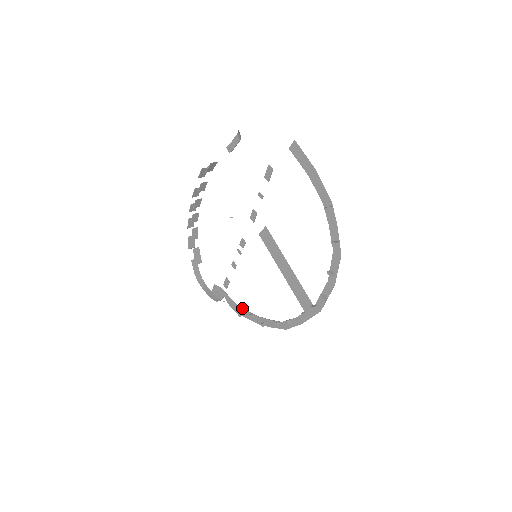
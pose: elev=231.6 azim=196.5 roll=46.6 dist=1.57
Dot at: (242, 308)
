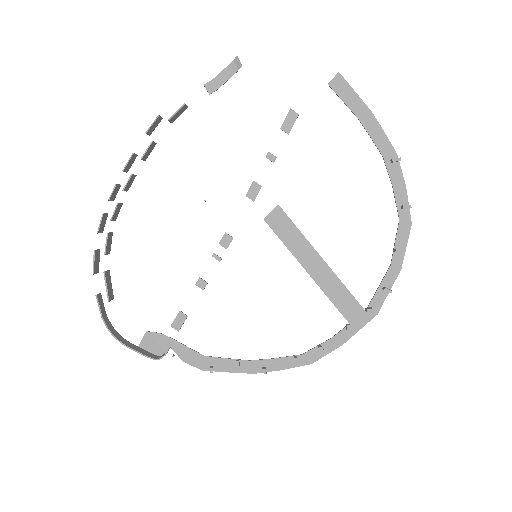
Dot at: occluded
